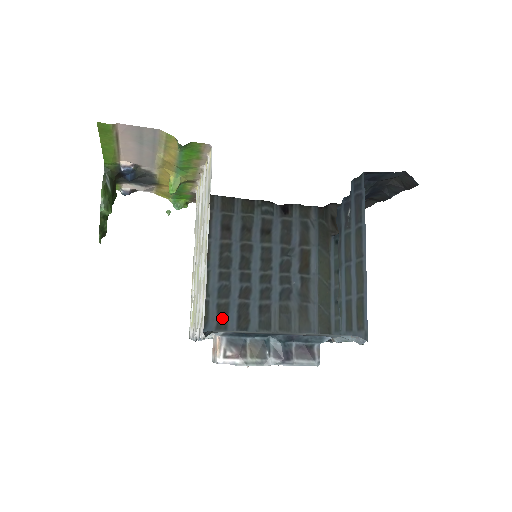
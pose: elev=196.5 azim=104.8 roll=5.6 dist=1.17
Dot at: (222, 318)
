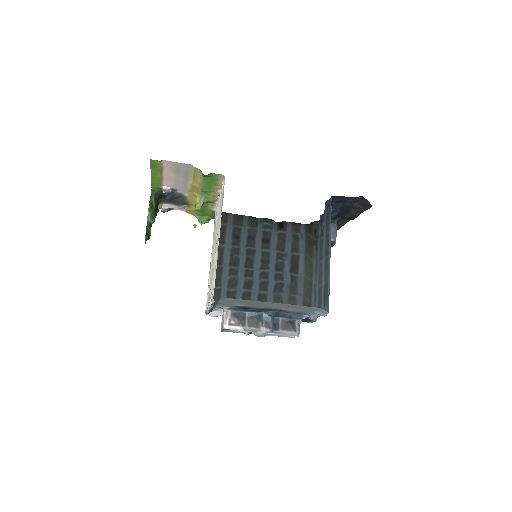
Dot at: occluded
